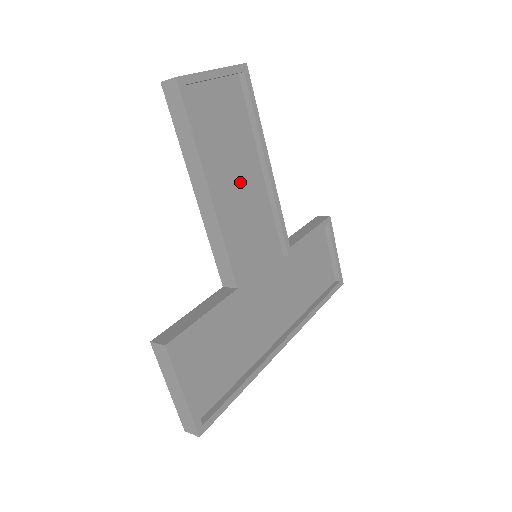
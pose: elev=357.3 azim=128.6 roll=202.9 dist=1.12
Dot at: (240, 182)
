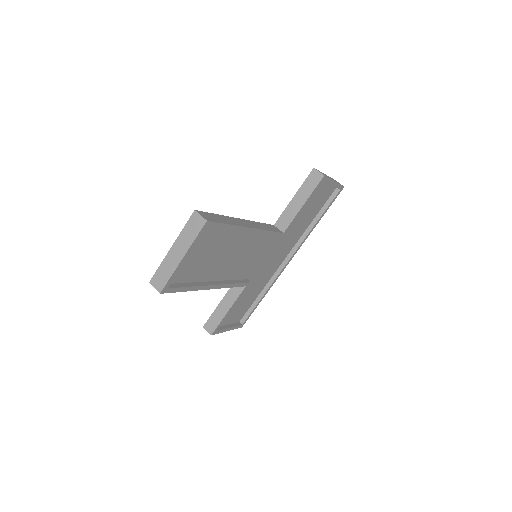
Dot at: (230, 254)
